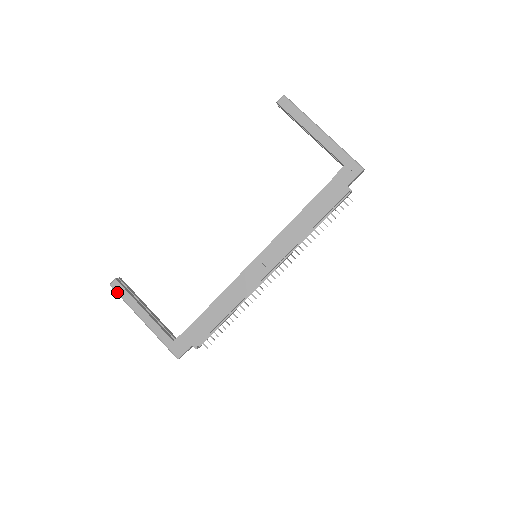
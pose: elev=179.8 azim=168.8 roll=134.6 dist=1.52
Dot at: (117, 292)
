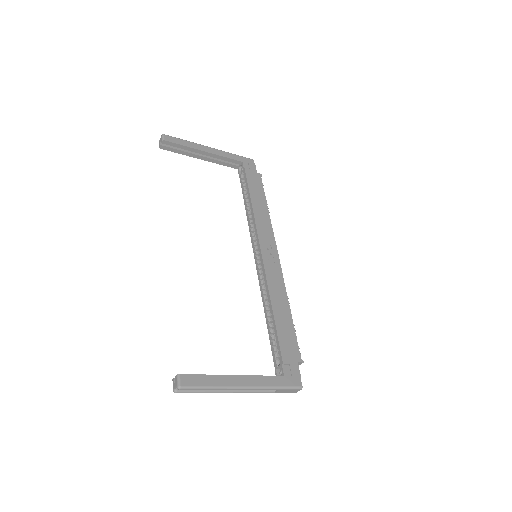
Dot at: (194, 386)
